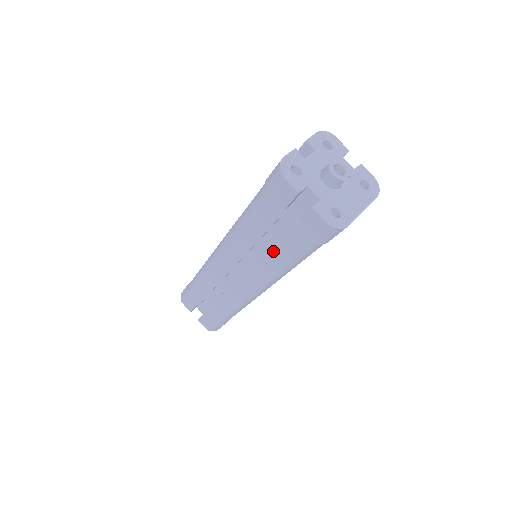
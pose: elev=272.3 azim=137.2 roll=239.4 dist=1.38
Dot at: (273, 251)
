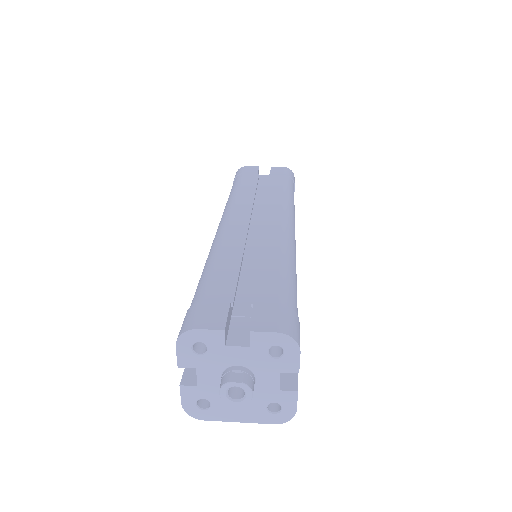
Dot at: occluded
